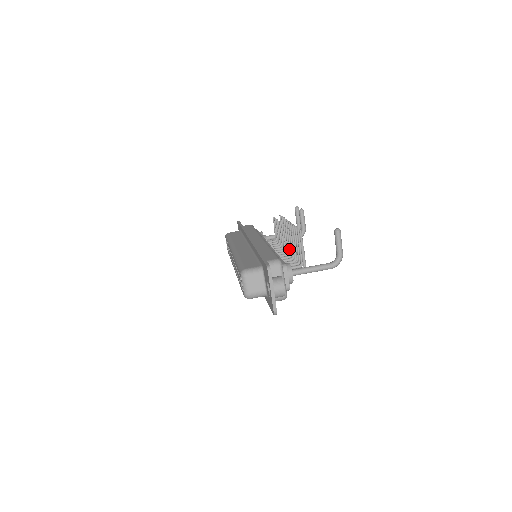
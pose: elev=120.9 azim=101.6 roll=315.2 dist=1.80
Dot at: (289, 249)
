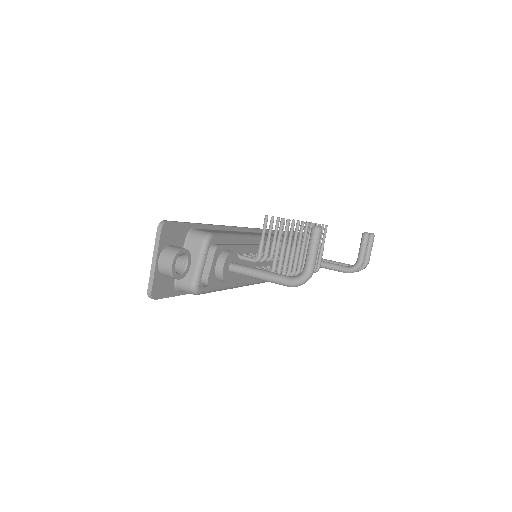
Dot at: occluded
